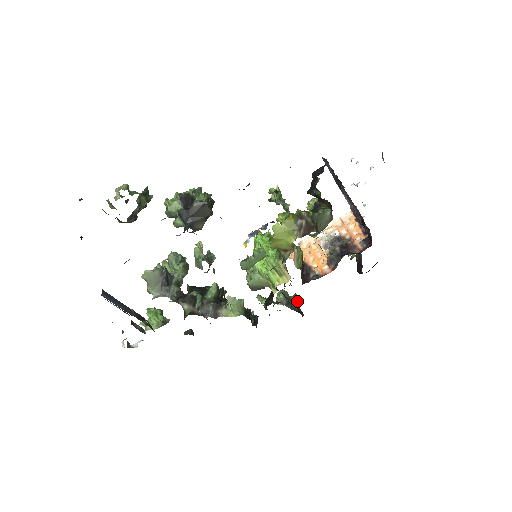
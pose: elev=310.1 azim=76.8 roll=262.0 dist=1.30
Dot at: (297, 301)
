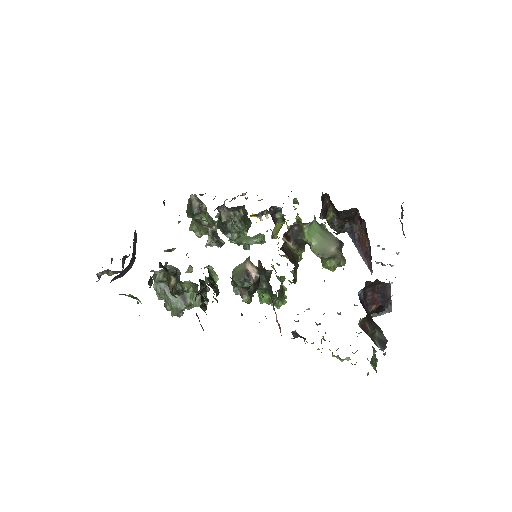
Dot at: occluded
